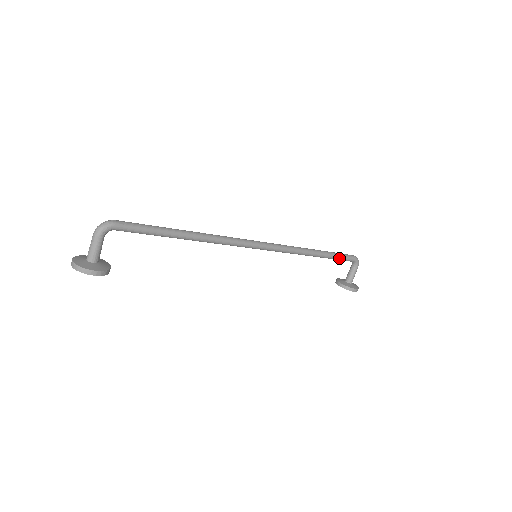
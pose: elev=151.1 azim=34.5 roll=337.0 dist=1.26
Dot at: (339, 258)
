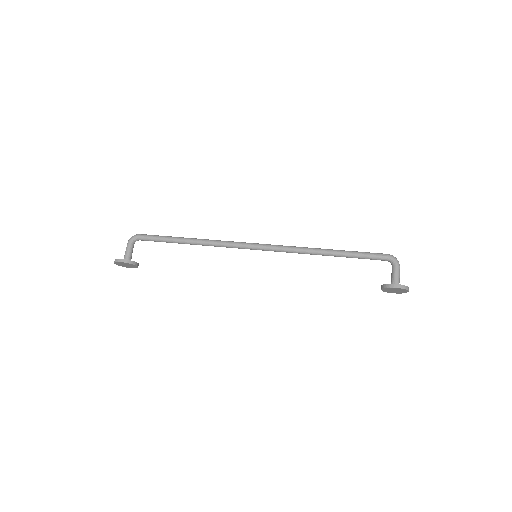
Dot at: (361, 255)
